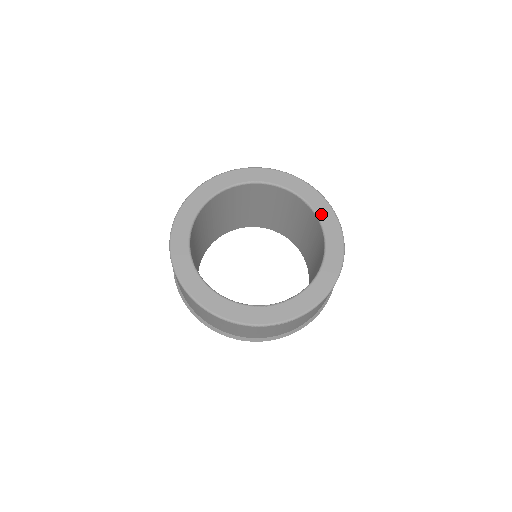
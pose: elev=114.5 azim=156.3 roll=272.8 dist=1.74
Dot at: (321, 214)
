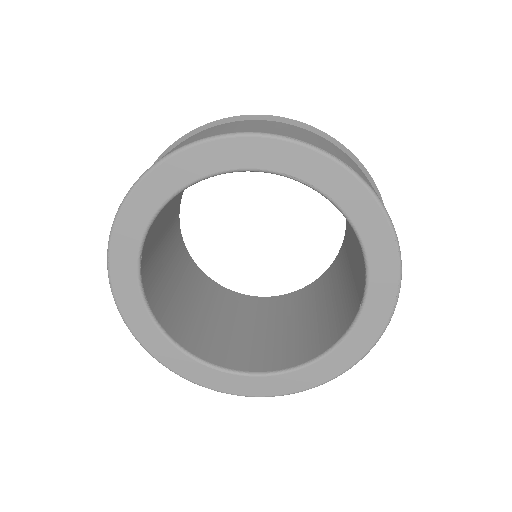
Dot at: (371, 304)
